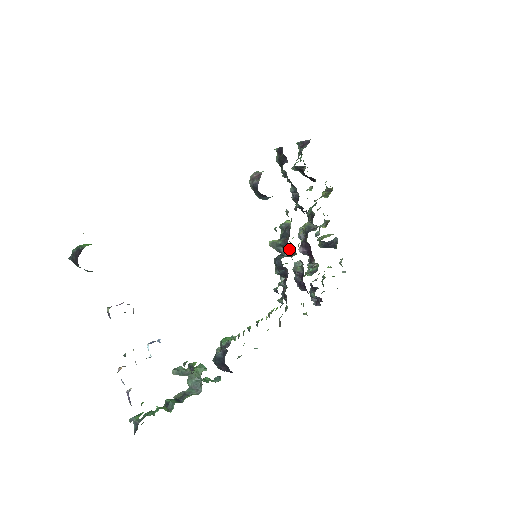
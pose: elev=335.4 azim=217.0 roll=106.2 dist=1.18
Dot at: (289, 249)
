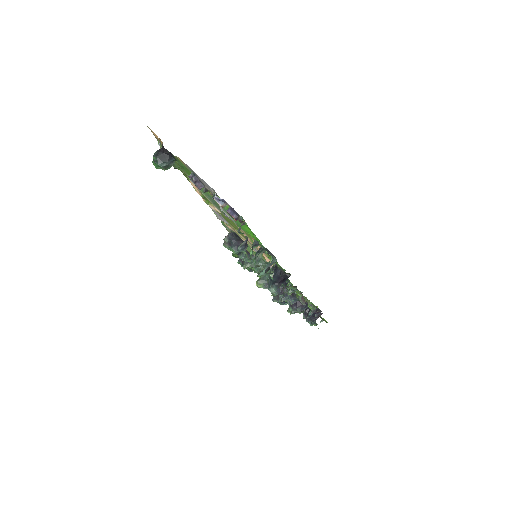
Dot at: occluded
